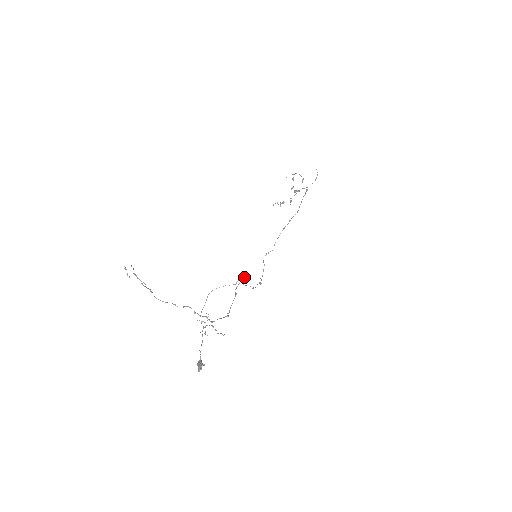
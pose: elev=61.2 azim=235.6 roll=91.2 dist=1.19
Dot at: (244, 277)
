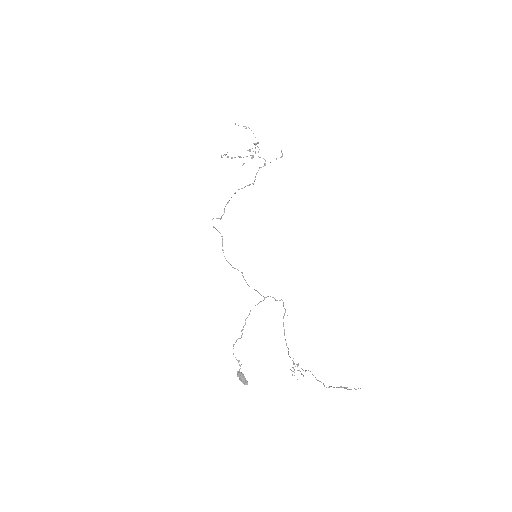
Dot at: occluded
